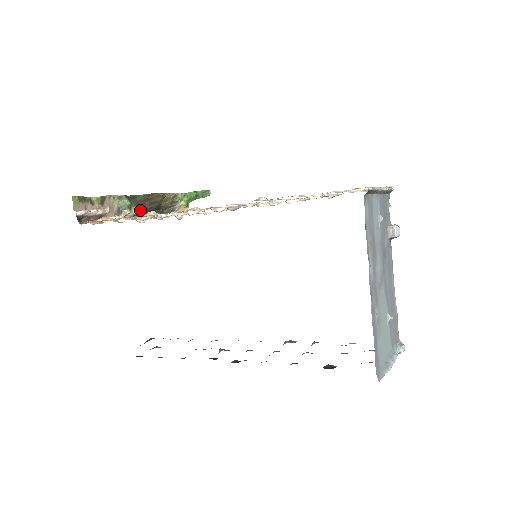
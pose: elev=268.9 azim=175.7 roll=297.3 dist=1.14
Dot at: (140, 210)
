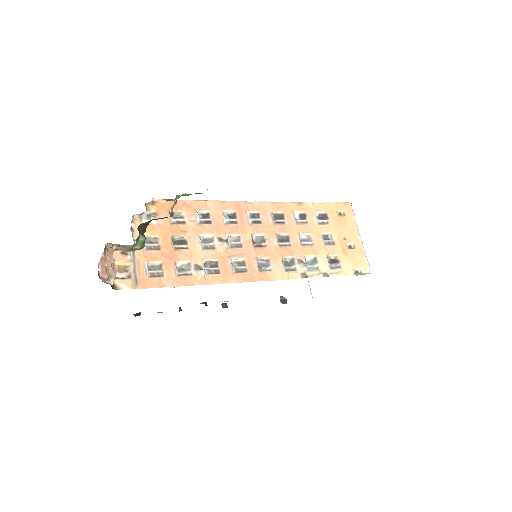
Dot at: (145, 231)
